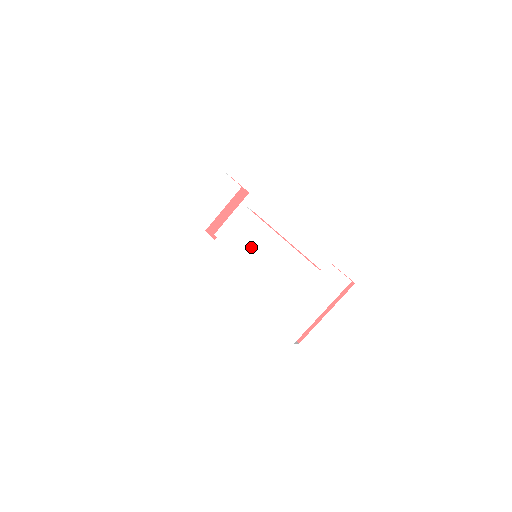
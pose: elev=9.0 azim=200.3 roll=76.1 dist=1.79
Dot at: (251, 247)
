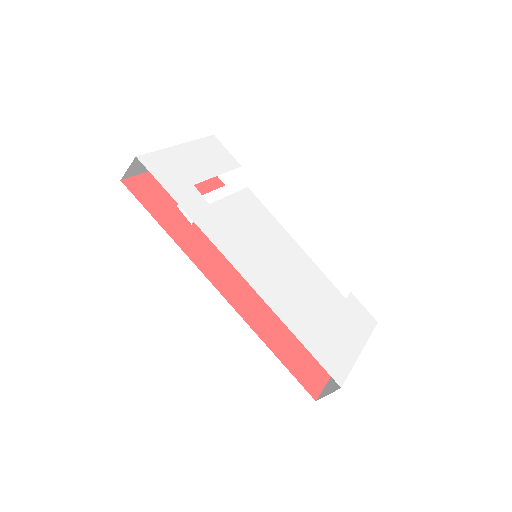
Dot at: (263, 237)
